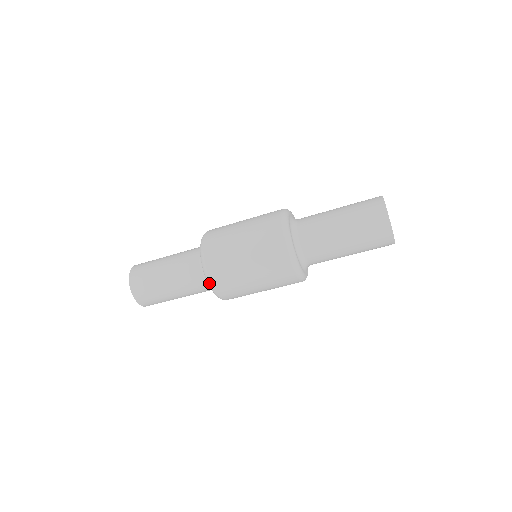
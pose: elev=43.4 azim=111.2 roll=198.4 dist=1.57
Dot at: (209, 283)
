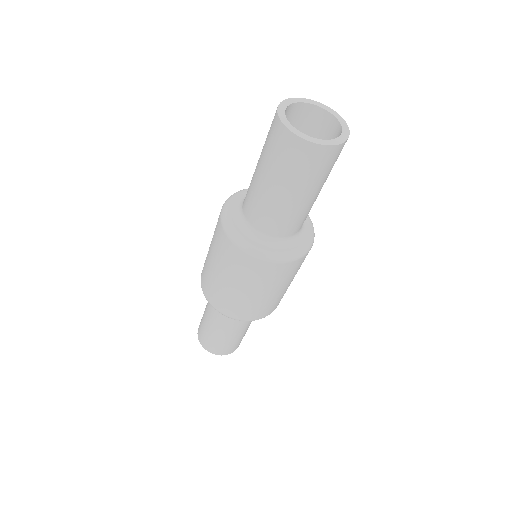
Dot at: occluded
